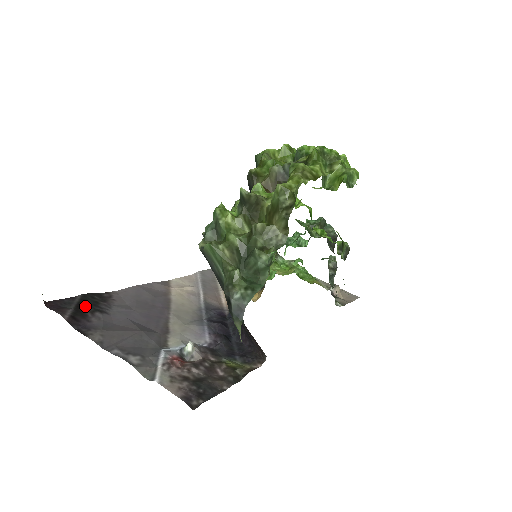
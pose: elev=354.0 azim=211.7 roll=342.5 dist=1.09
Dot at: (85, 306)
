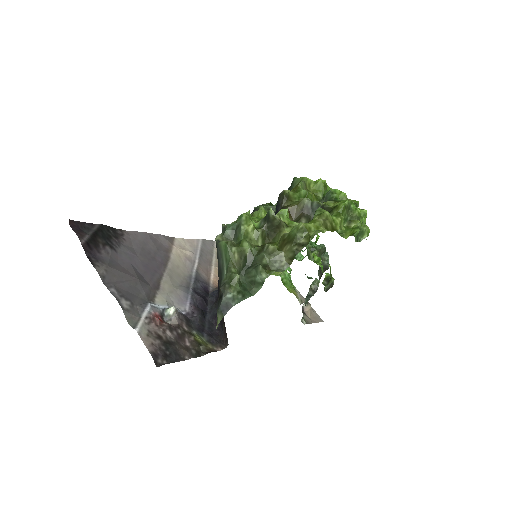
Dot at: (100, 236)
